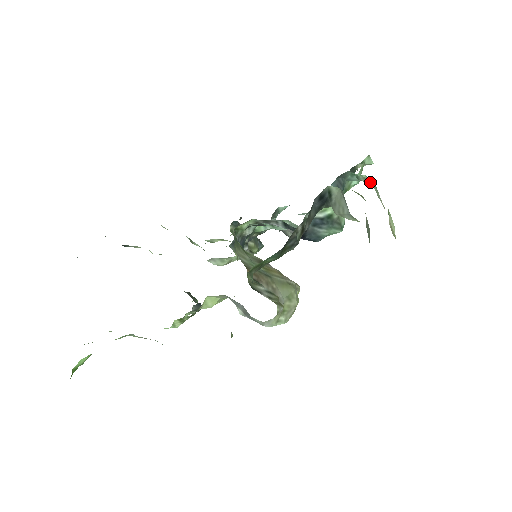
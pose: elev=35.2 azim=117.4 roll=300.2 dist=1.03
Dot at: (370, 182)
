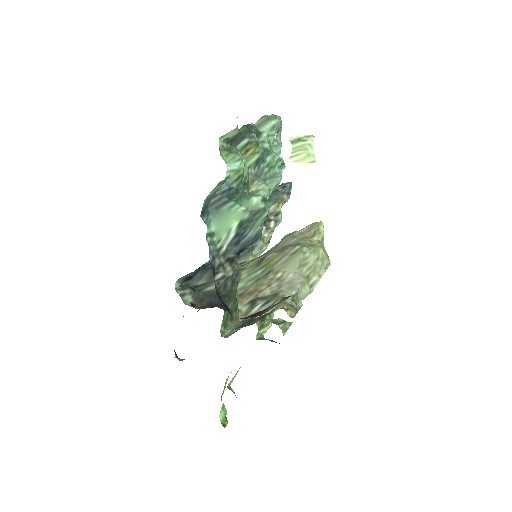
Dot at: occluded
